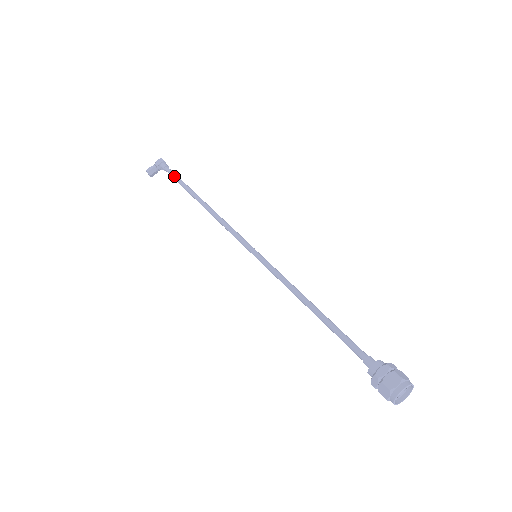
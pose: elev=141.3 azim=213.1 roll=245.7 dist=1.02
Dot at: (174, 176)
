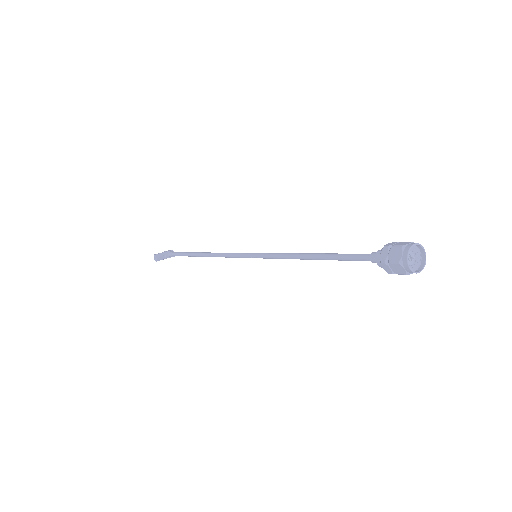
Dot at: (180, 252)
